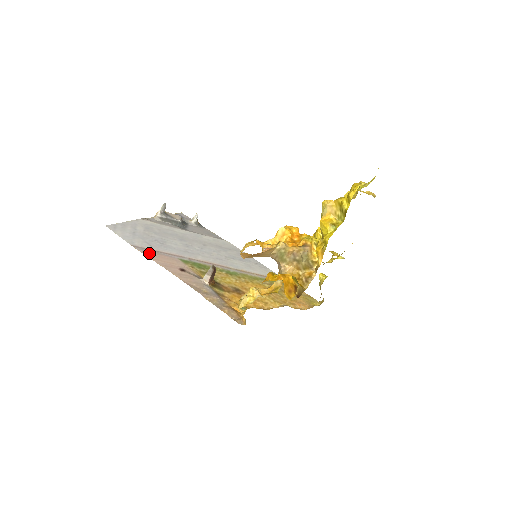
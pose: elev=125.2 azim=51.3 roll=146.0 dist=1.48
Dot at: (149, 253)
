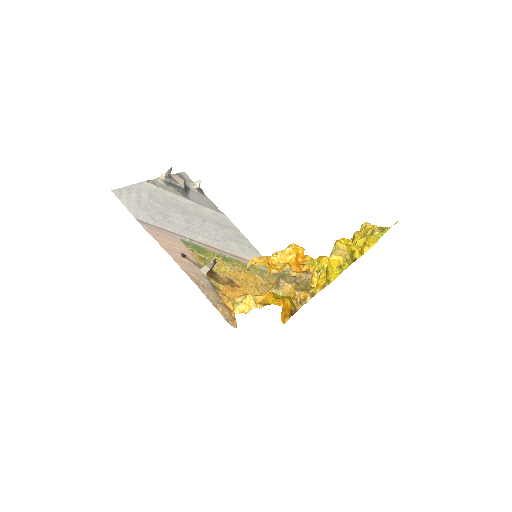
Dot at: (153, 231)
